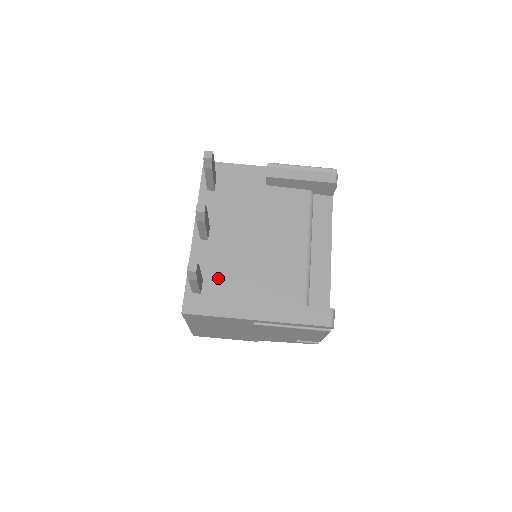
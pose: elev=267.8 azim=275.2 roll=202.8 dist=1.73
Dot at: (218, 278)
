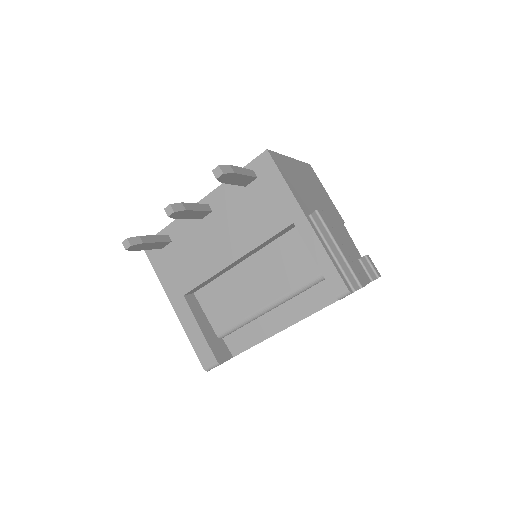
Dot at: (180, 252)
